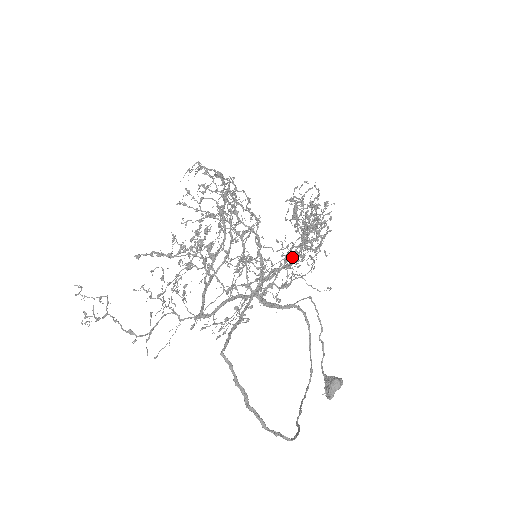
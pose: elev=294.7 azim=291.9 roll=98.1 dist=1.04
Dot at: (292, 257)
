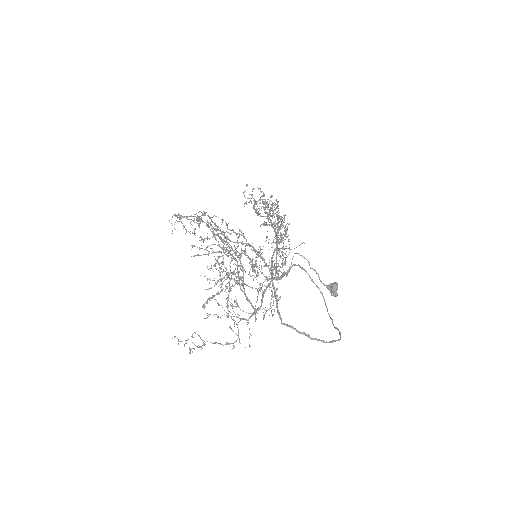
Dot at: occluded
